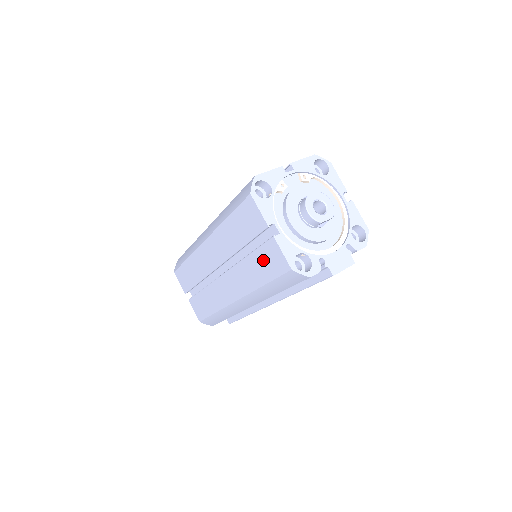
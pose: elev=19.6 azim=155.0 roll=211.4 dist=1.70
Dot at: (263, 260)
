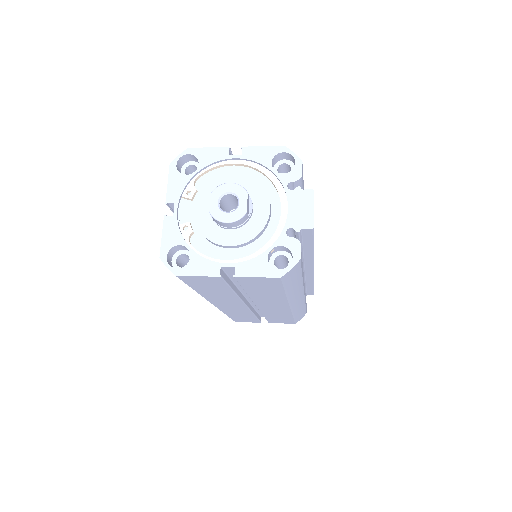
Dot at: (257, 287)
